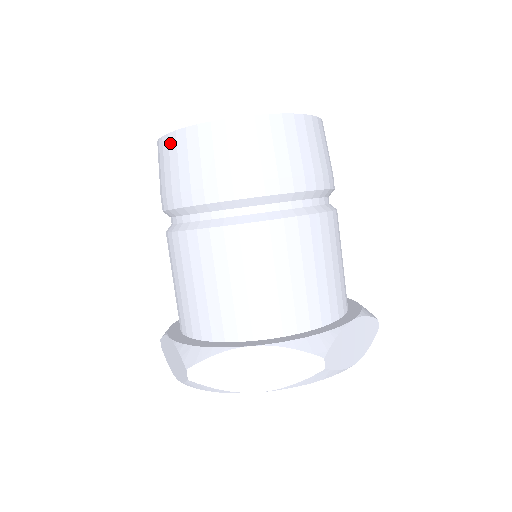
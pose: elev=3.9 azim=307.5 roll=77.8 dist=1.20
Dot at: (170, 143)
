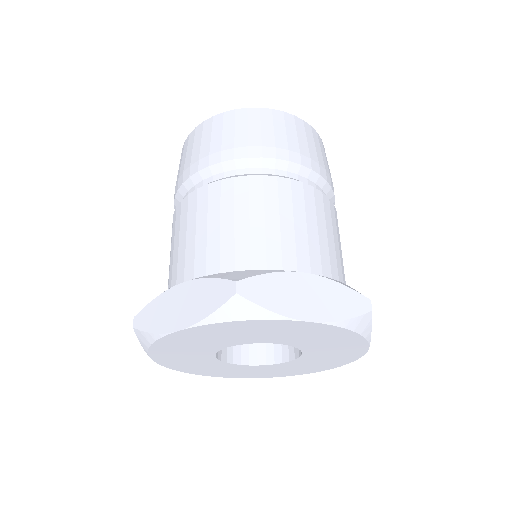
Dot at: (226, 117)
